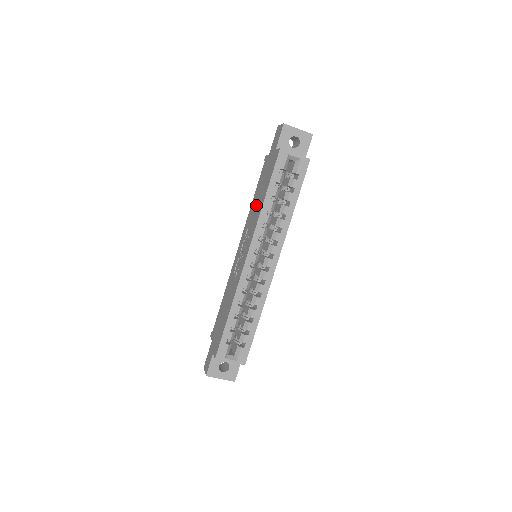
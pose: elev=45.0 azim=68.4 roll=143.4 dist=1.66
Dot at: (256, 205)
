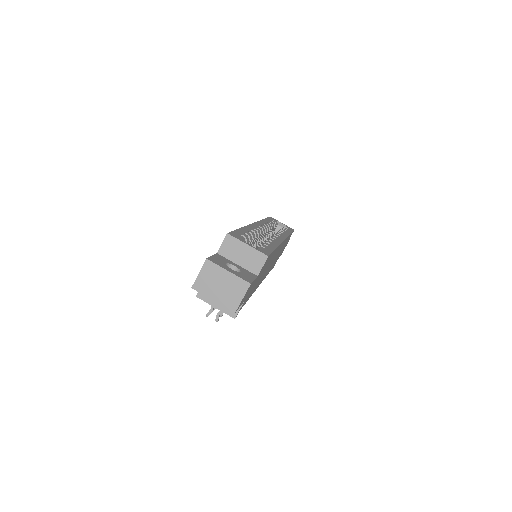
Dot at: occluded
